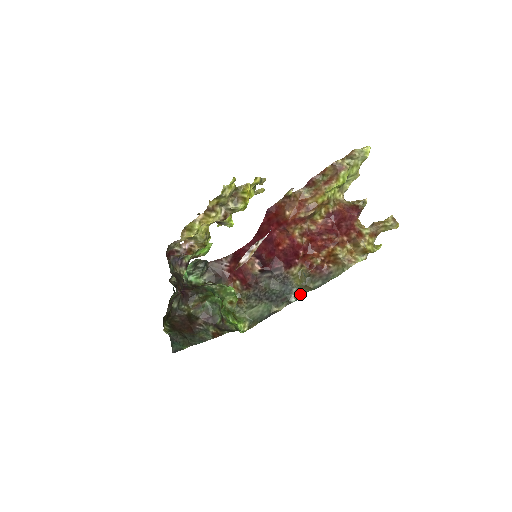
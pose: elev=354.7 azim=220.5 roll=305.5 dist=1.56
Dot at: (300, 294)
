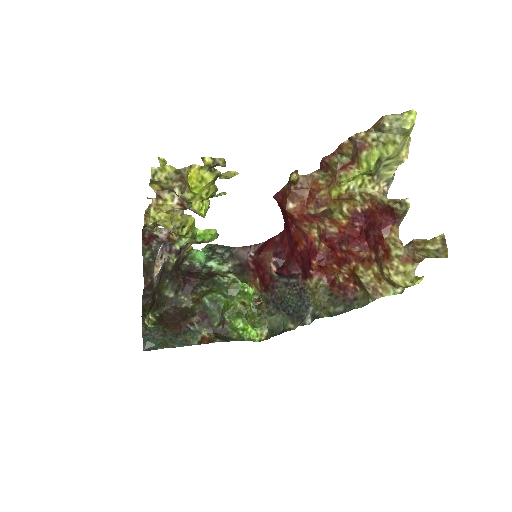
Dot at: (314, 317)
